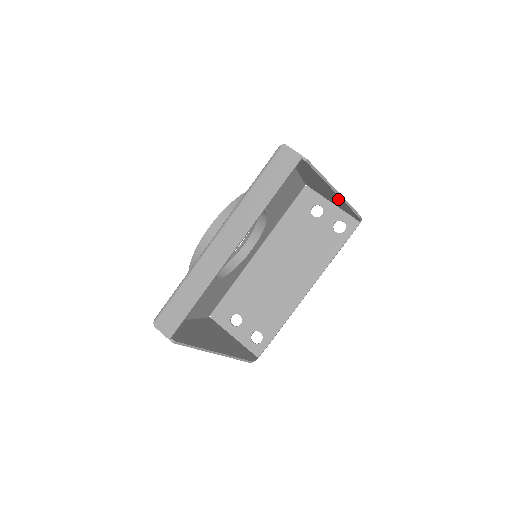
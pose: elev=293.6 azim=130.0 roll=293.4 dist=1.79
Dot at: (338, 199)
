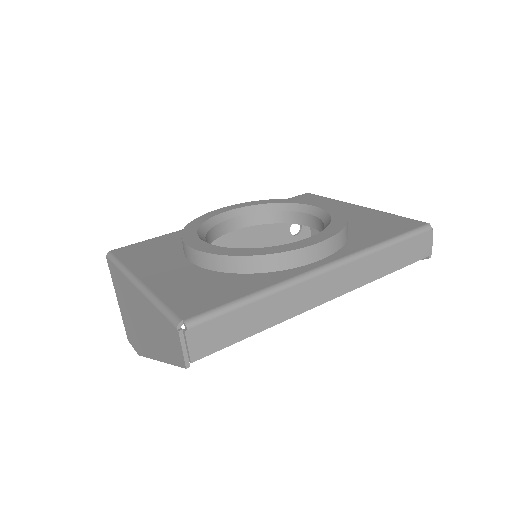
Dot at: occluded
